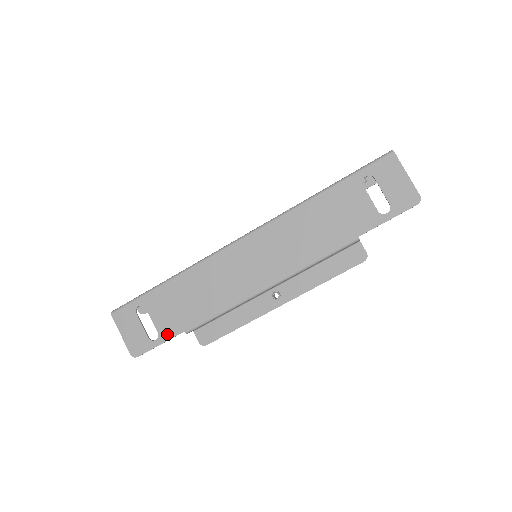
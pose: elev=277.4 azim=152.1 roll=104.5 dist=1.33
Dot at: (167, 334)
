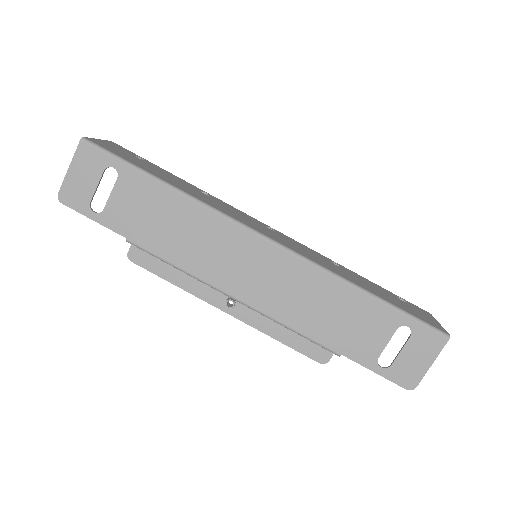
Dot at: (110, 221)
